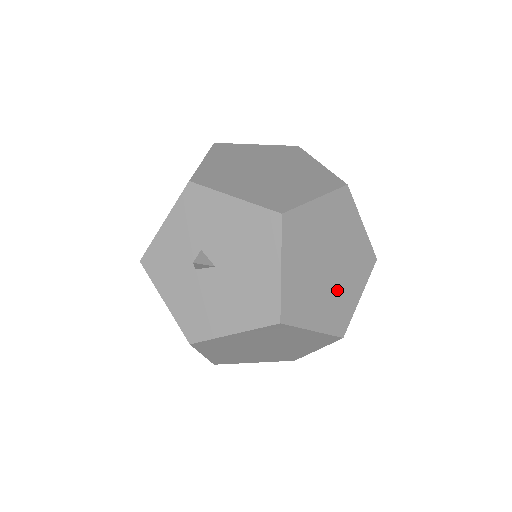
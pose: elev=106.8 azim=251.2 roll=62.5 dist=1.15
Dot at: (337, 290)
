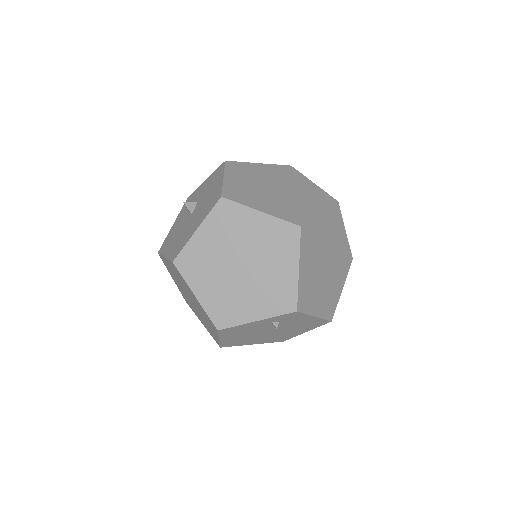
Dot at: (236, 291)
